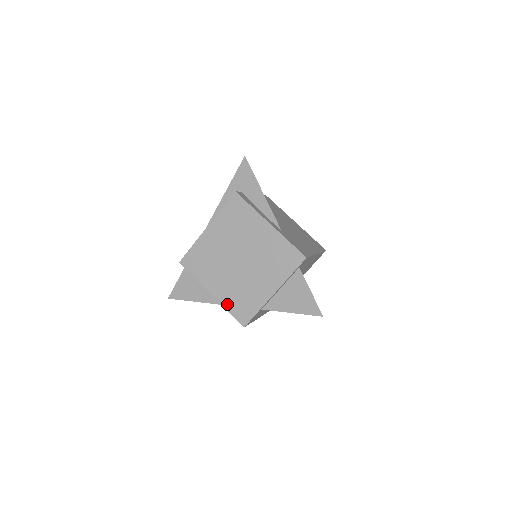
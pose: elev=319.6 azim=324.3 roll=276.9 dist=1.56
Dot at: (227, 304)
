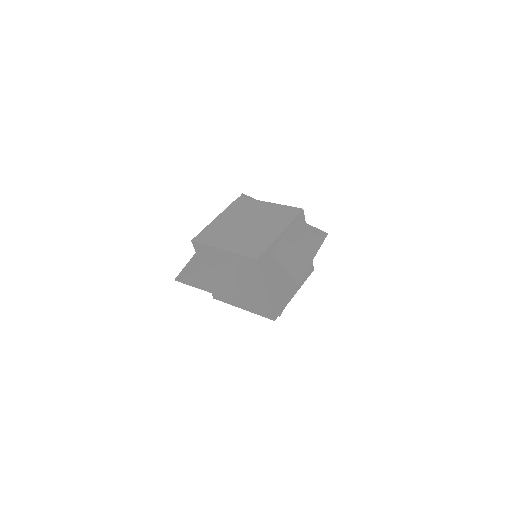
Dot at: (239, 250)
